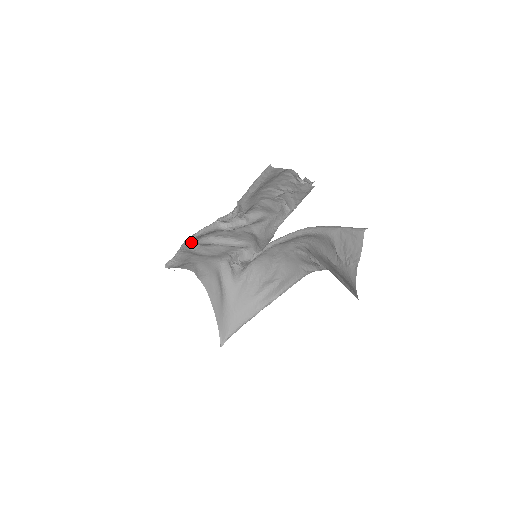
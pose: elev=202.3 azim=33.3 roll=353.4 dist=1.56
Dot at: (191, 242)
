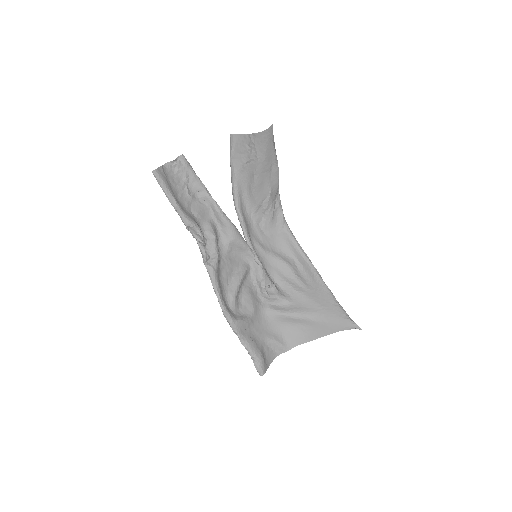
Dot at: (228, 311)
